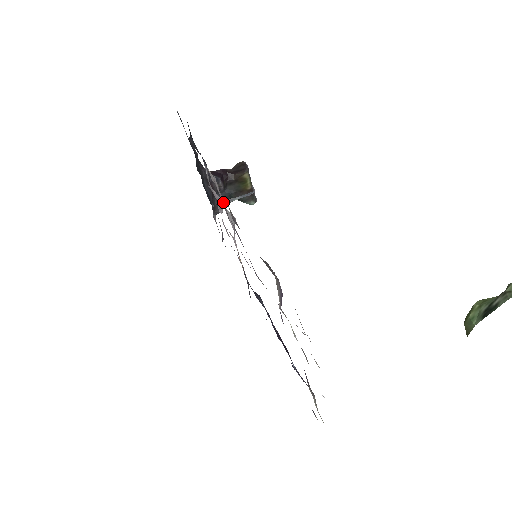
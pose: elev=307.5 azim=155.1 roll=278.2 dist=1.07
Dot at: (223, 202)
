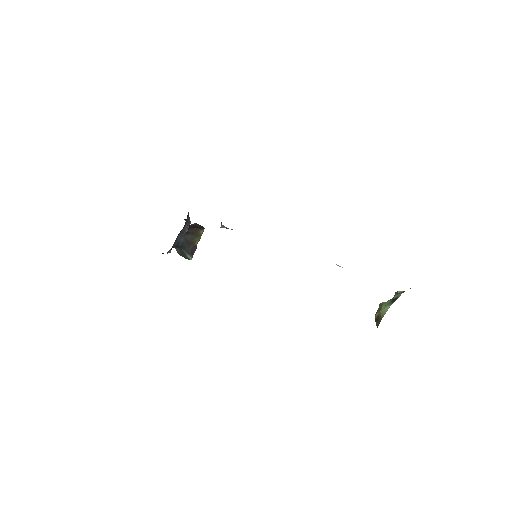
Dot at: occluded
